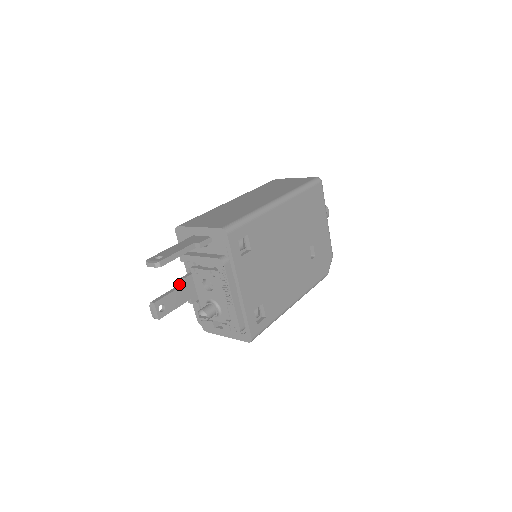
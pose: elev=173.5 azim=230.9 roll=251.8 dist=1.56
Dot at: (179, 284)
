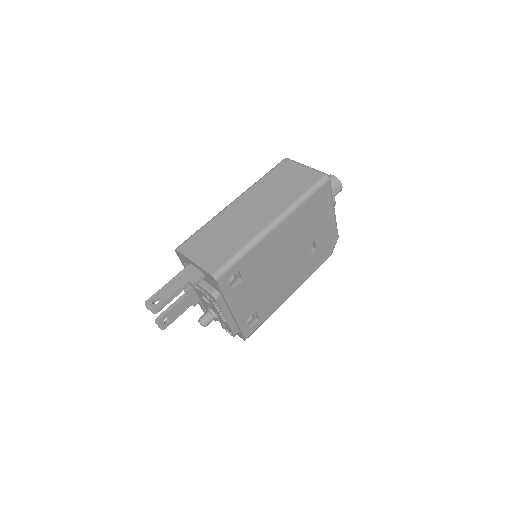
Dot at: occluded
